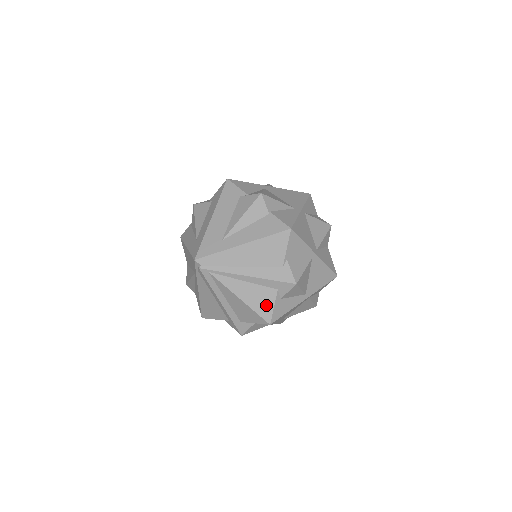
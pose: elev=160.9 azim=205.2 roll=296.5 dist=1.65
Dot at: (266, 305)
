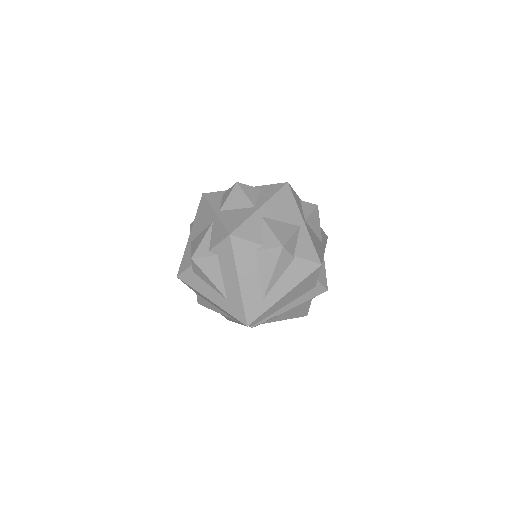
Dot at: (304, 310)
